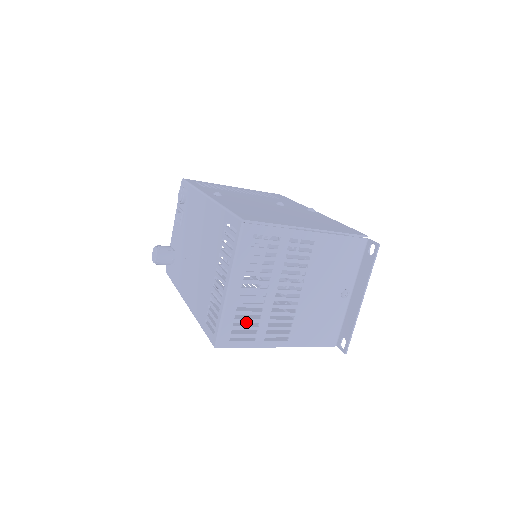
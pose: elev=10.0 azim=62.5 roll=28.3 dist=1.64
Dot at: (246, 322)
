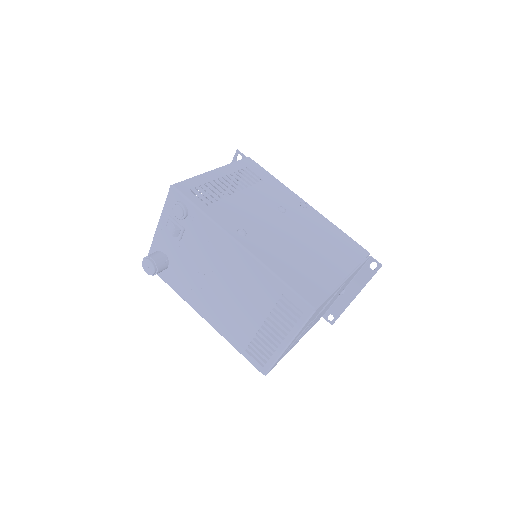
Dot at: occluded
